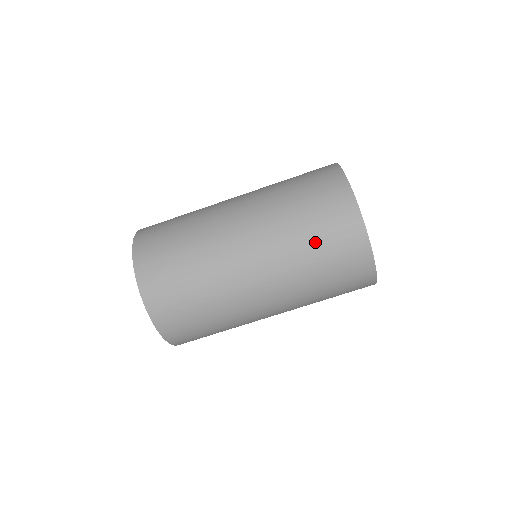
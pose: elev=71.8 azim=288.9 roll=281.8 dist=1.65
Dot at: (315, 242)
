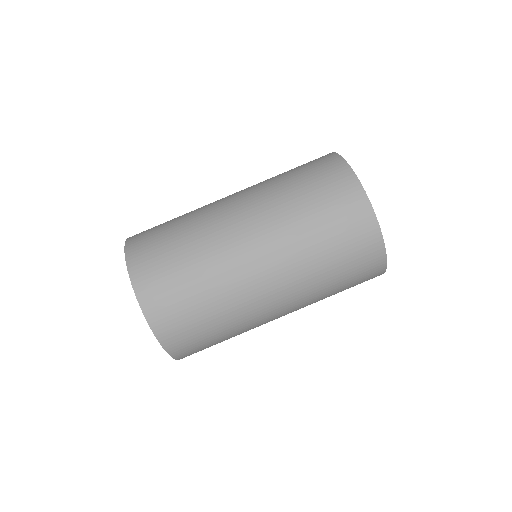
Dot at: (321, 224)
